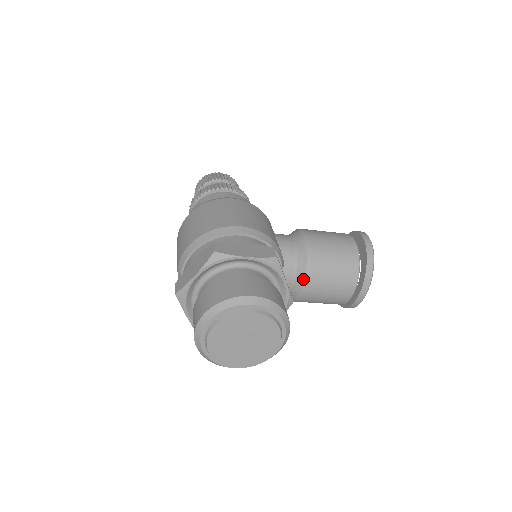
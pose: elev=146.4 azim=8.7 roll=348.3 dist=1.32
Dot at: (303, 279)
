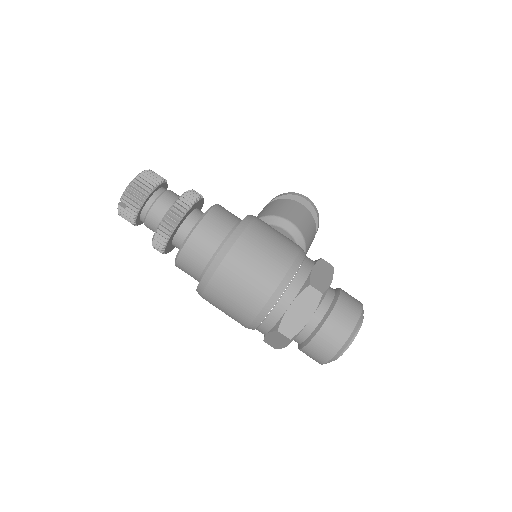
Dot at: occluded
